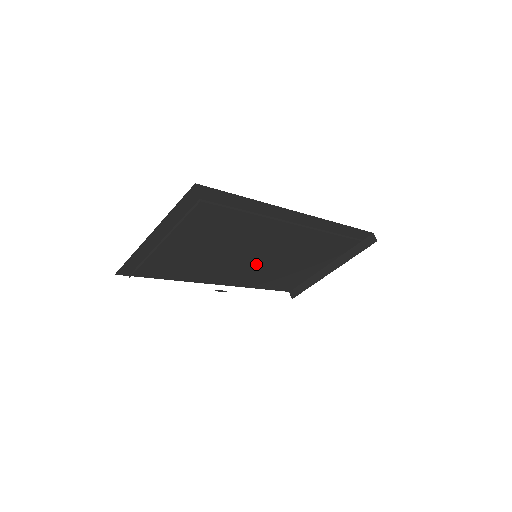
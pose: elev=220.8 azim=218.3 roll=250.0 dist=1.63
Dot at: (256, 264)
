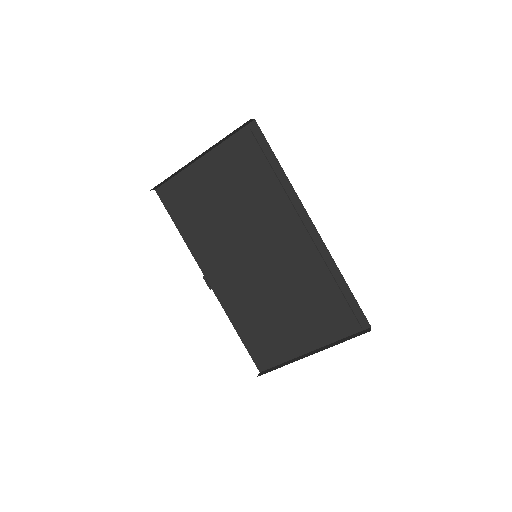
Dot at: (251, 279)
